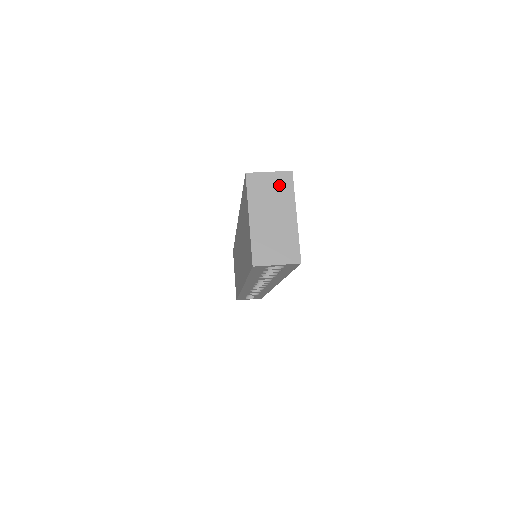
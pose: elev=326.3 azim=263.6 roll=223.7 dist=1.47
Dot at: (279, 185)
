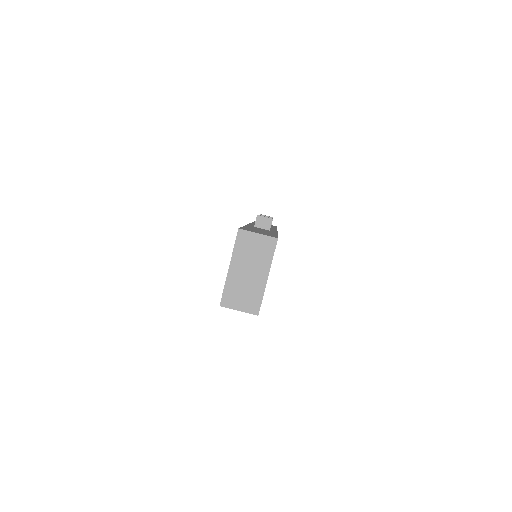
Dot at: (263, 247)
